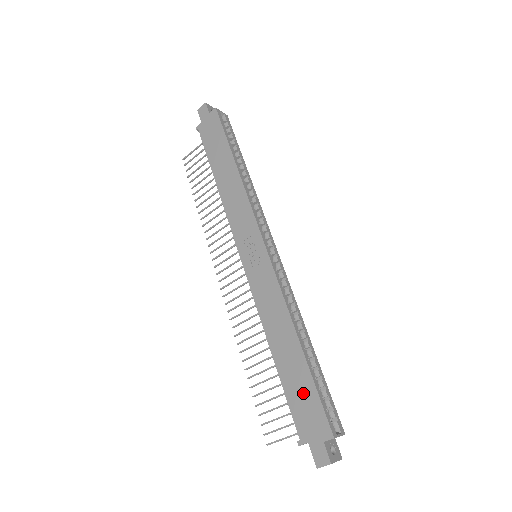
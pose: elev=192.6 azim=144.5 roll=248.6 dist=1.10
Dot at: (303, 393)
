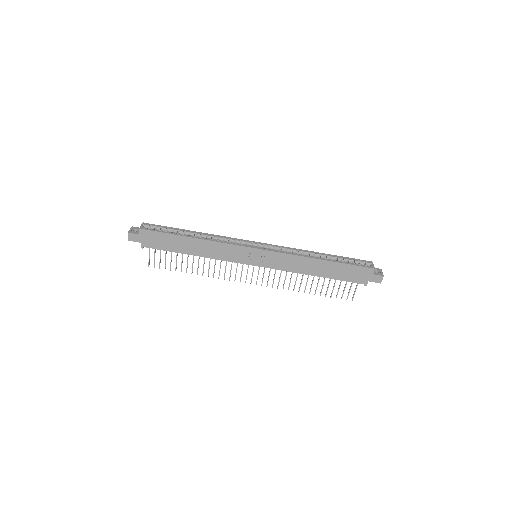
Dot at: (346, 272)
